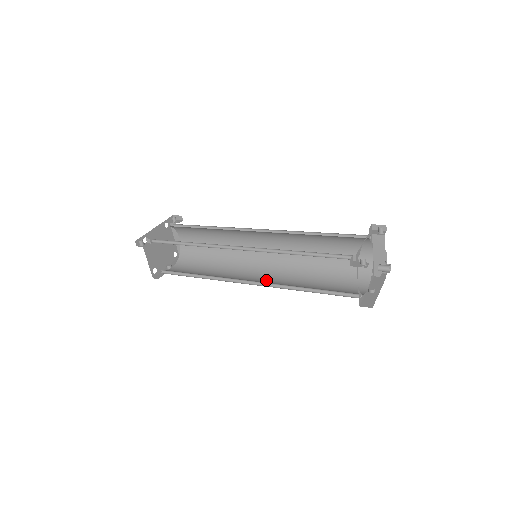
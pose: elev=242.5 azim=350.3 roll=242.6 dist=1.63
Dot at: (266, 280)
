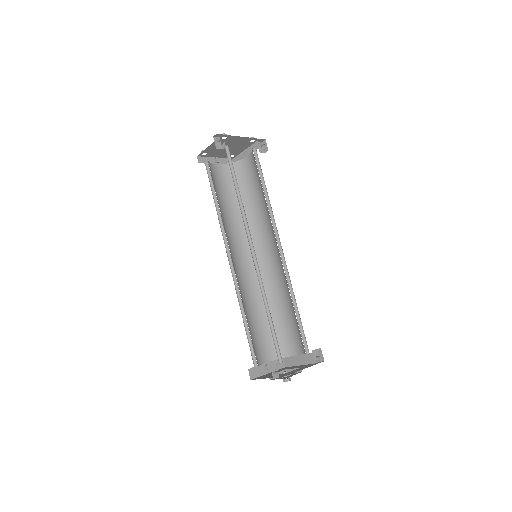
Dot at: (241, 270)
